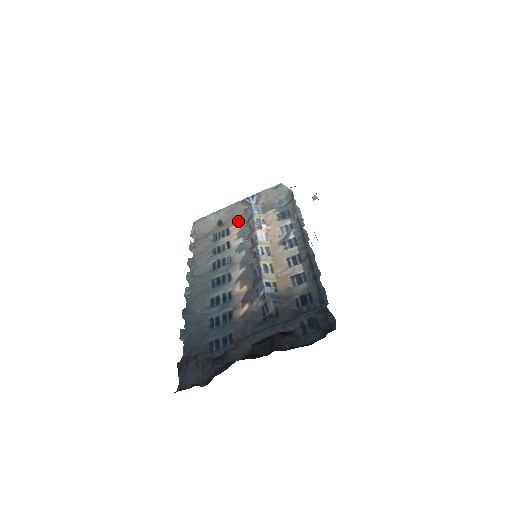
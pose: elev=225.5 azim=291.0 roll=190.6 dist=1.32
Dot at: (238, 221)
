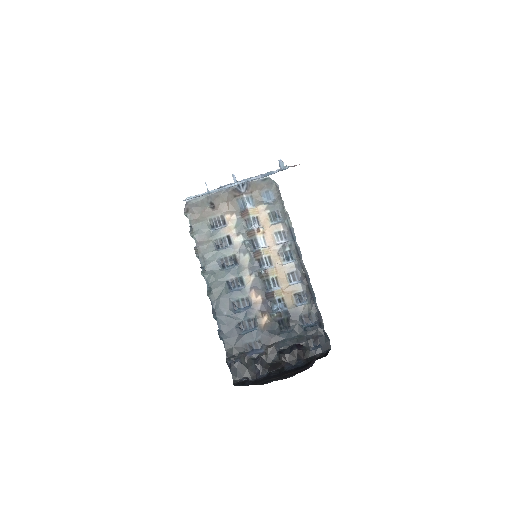
Dot at: (231, 209)
